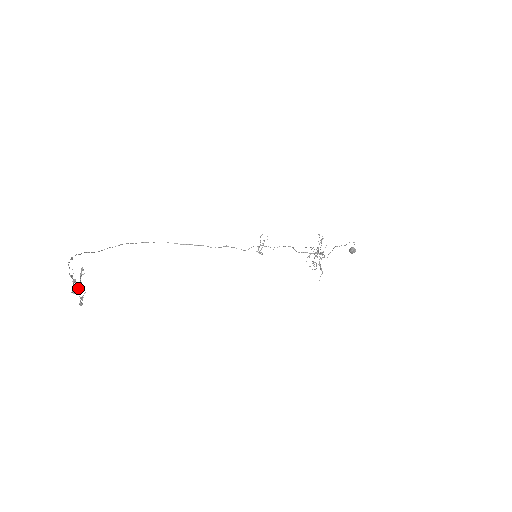
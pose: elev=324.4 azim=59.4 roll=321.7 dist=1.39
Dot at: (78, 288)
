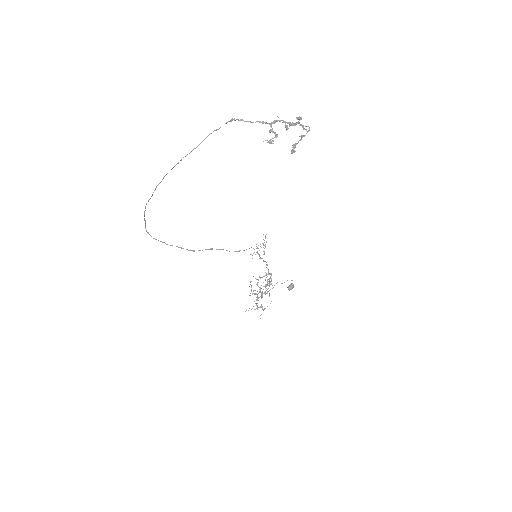
Dot at: (306, 129)
